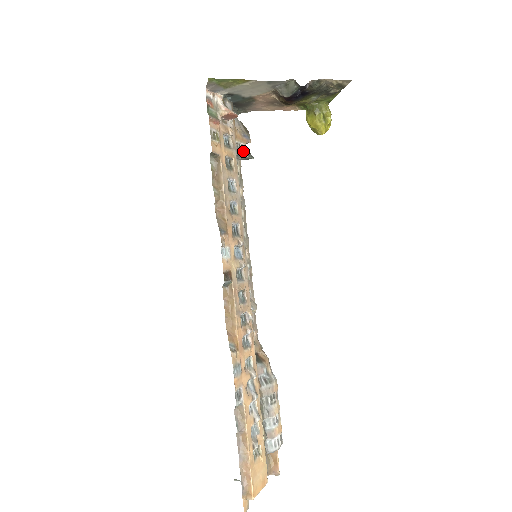
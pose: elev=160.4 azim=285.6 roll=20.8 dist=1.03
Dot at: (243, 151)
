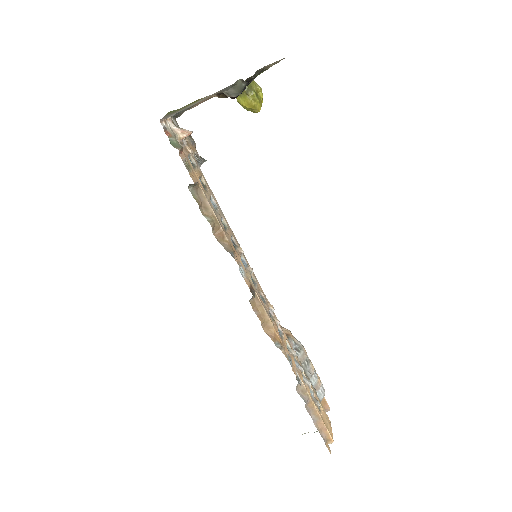
Dot at: (199, 160)
